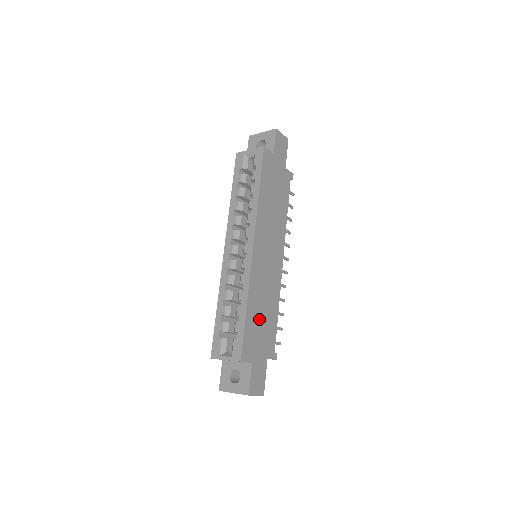
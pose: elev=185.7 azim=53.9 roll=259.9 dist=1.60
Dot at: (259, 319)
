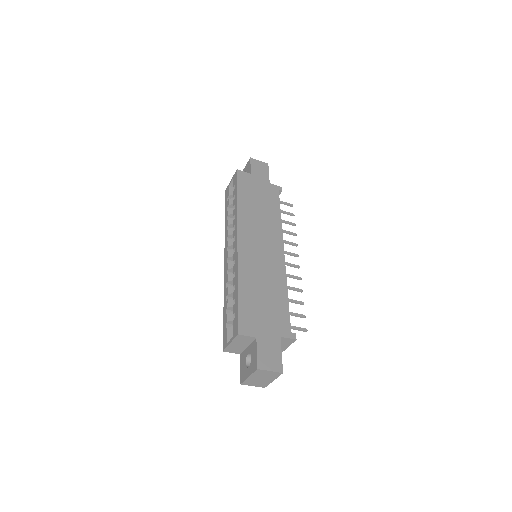
Dot at: (259, 299)
